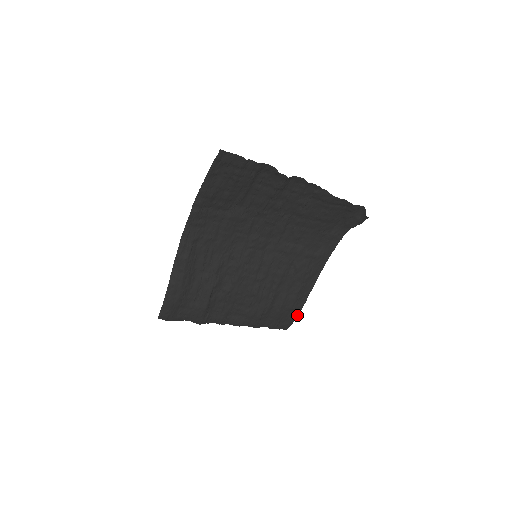
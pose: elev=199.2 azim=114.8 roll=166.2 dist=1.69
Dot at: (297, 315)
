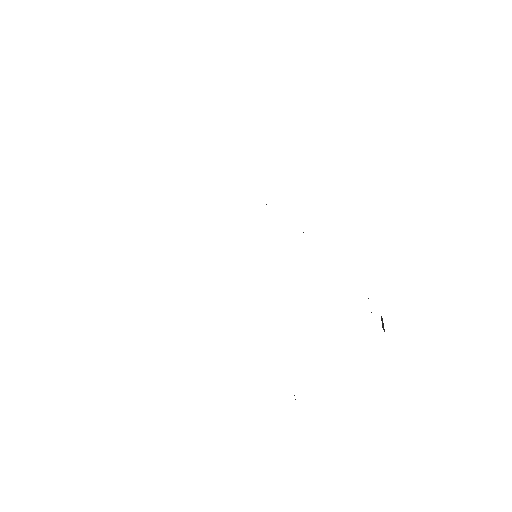
Dot at: occluded
